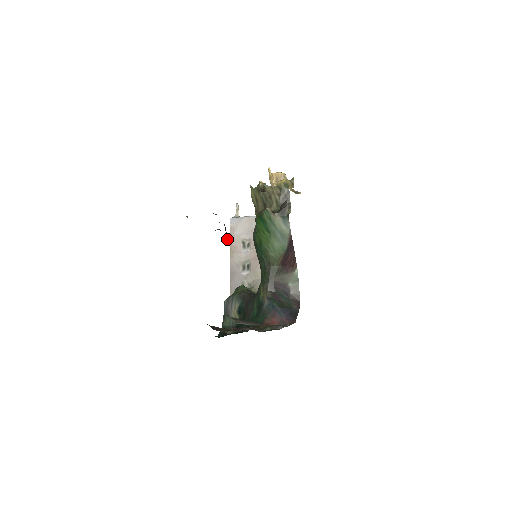
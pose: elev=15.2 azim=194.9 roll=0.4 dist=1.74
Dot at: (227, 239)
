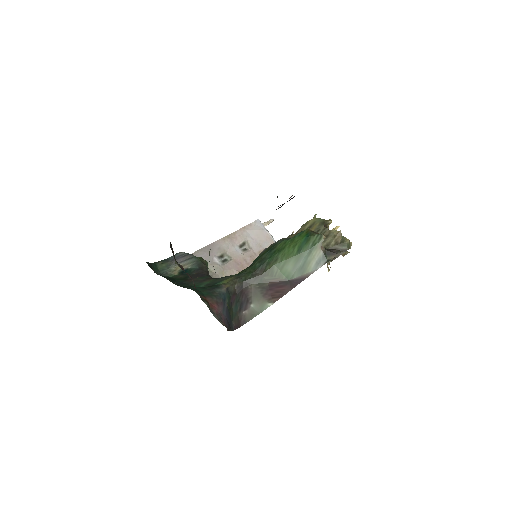
Dot at: occluded
